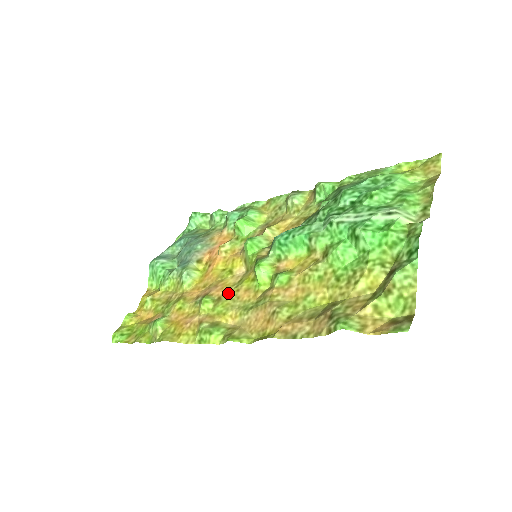
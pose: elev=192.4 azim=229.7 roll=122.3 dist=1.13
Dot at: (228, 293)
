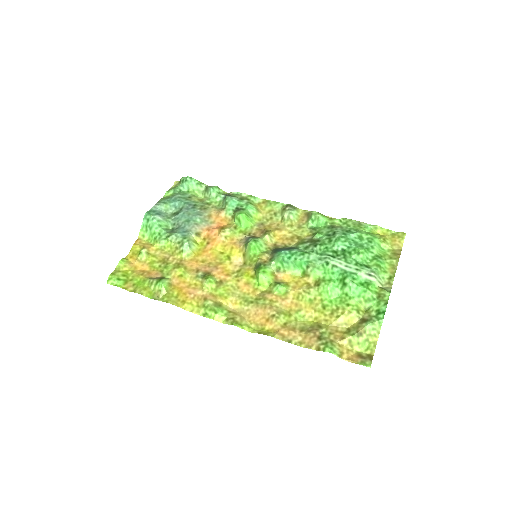
Dot at: (229, 280)
